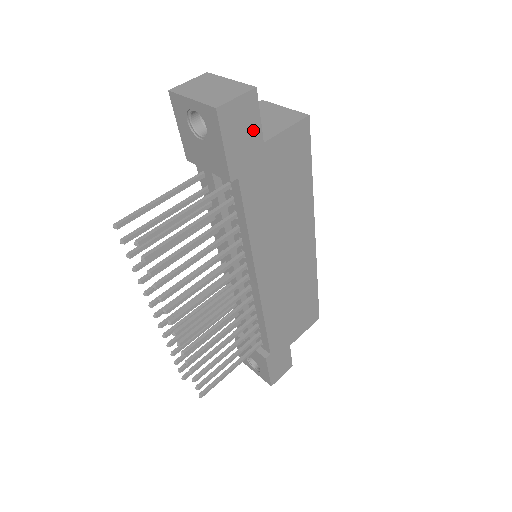
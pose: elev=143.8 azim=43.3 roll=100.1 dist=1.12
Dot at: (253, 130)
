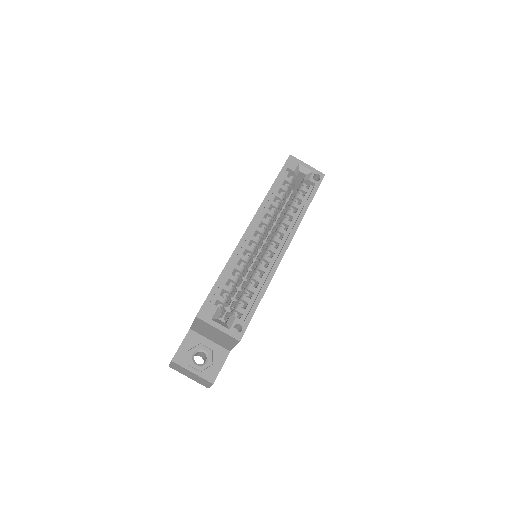
Dot at: occluded
